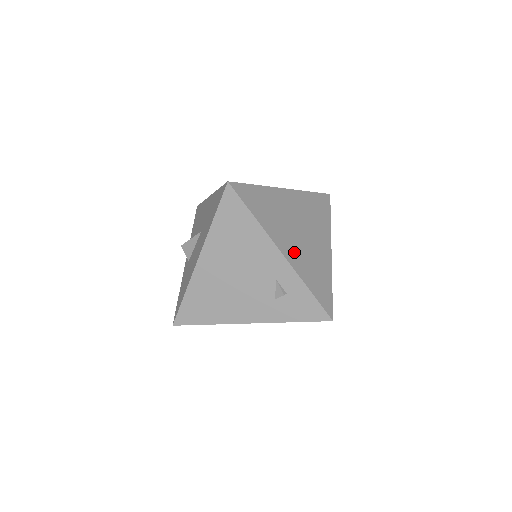
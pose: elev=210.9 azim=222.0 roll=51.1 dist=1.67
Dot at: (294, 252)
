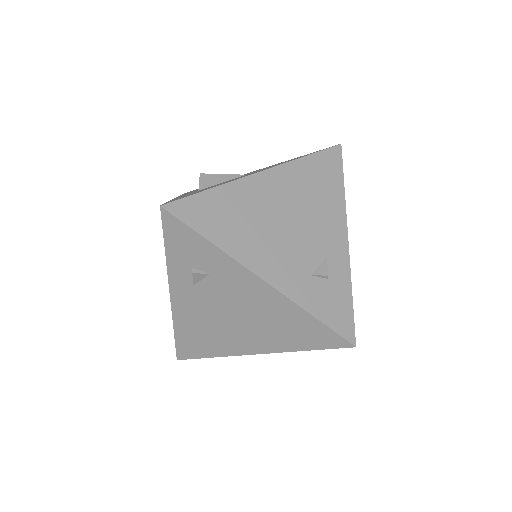
Dot at: occluded
